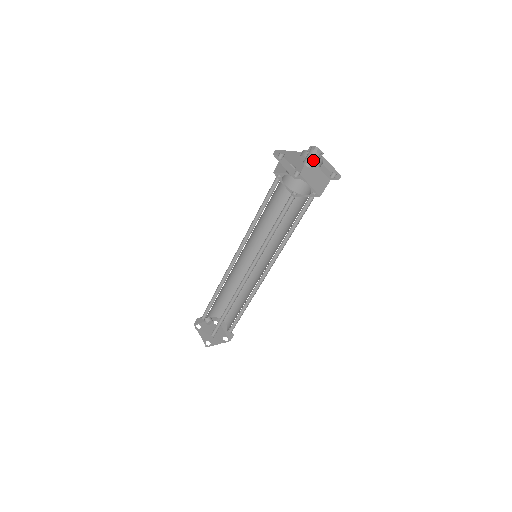
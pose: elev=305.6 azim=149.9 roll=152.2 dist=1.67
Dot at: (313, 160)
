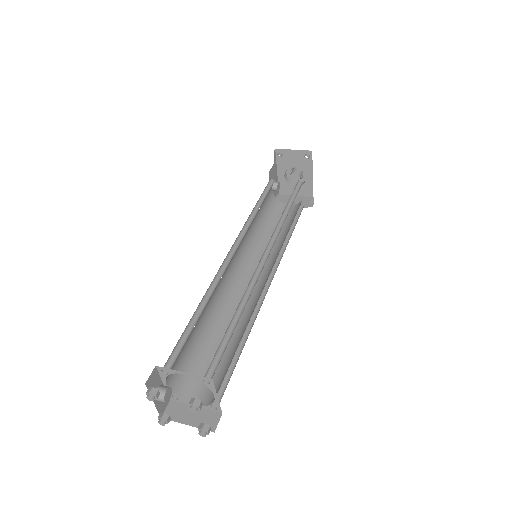
Dot at: (301, 172)
